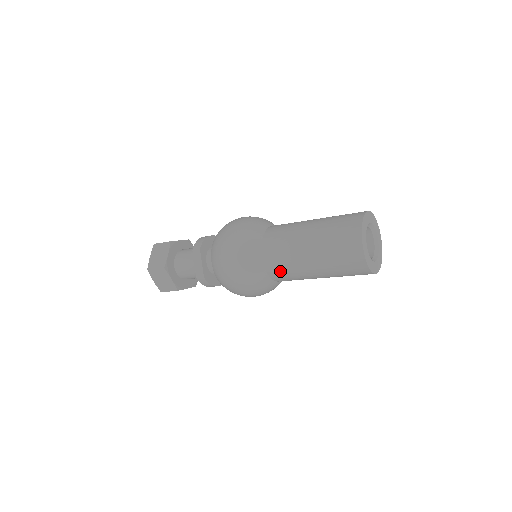
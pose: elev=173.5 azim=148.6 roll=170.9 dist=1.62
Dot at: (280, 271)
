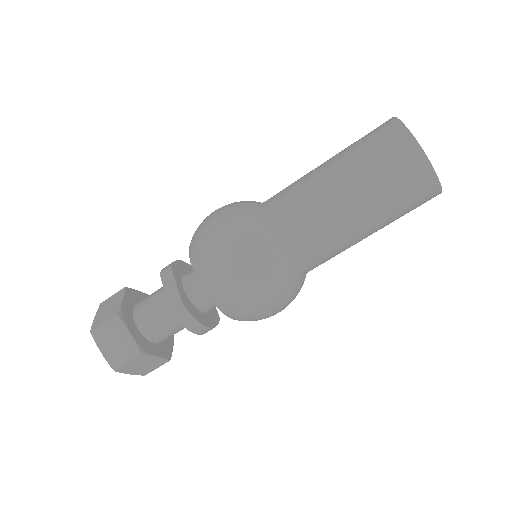
Dot at: (300, 232)
